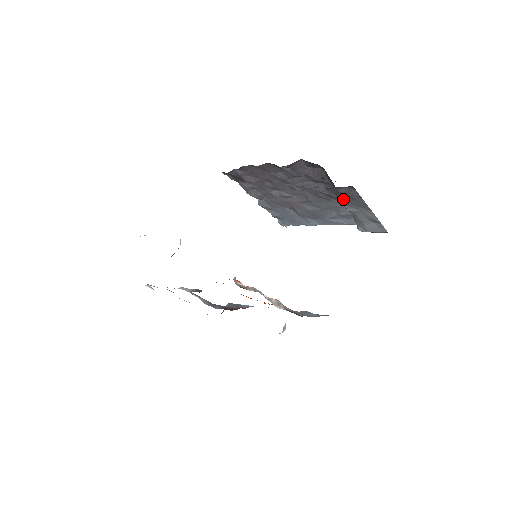
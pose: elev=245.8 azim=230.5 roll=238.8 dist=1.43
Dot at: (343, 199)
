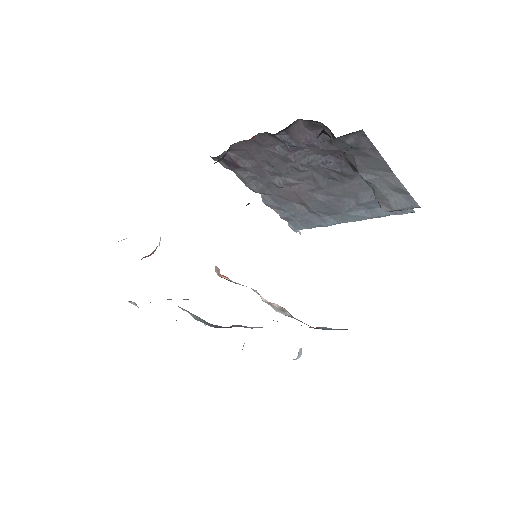
Dot at: (354, 160)
